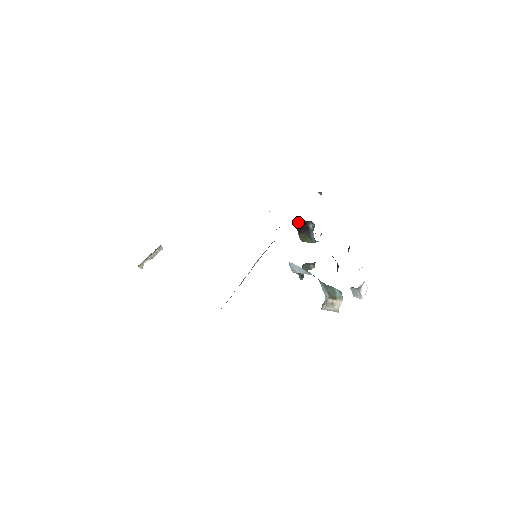
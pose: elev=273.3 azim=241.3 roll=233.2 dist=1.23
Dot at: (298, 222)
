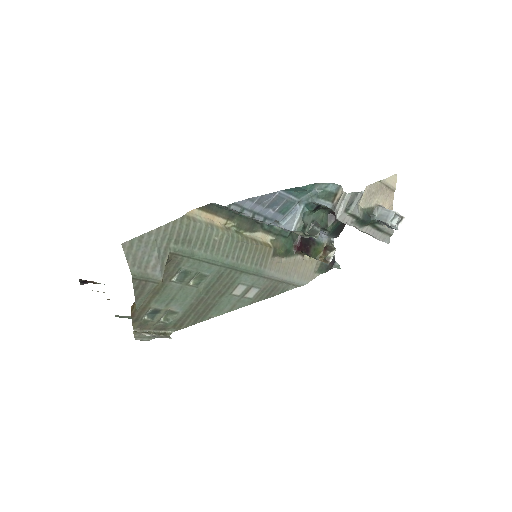
Dot at: (300, 244)
